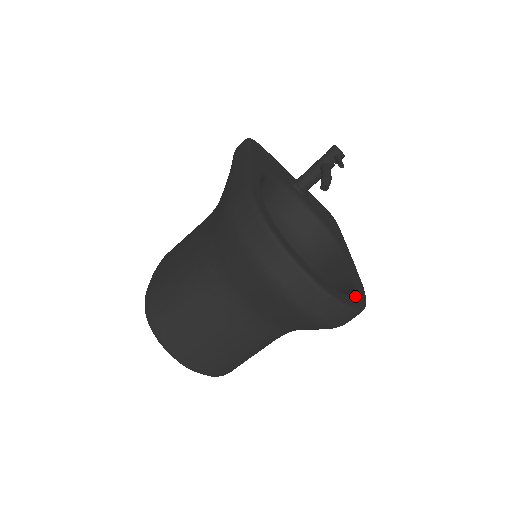
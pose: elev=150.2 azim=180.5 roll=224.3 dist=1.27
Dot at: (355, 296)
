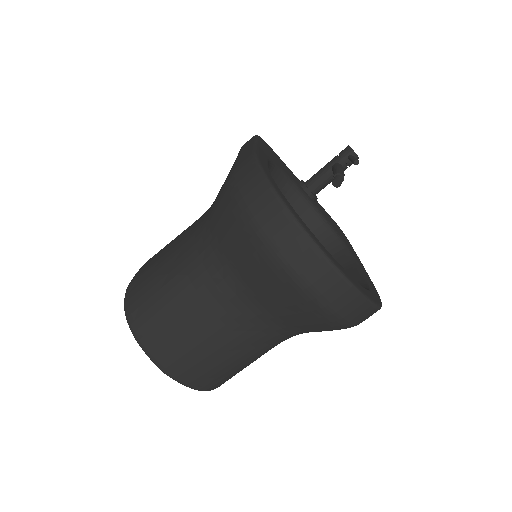
Dot at: (370, 292)
